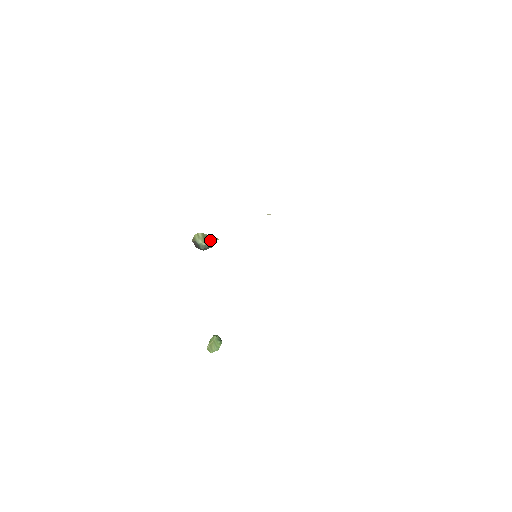
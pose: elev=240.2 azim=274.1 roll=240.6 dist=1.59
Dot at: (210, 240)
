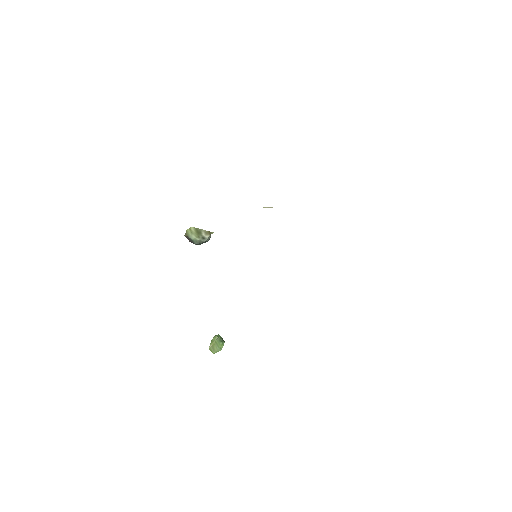
Dot at: (204, 234)
